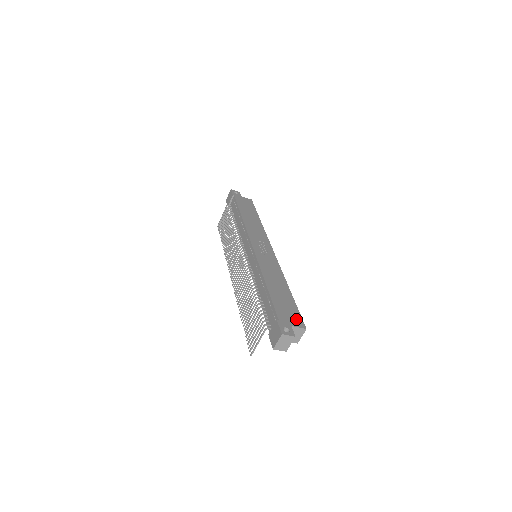
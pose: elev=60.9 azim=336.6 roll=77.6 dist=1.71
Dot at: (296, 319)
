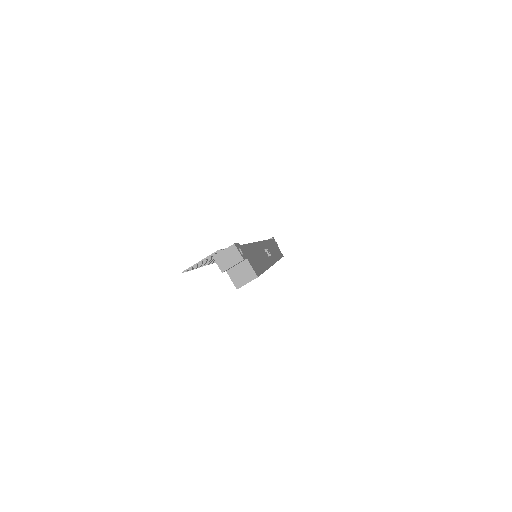
Dot at: (255, 267)
